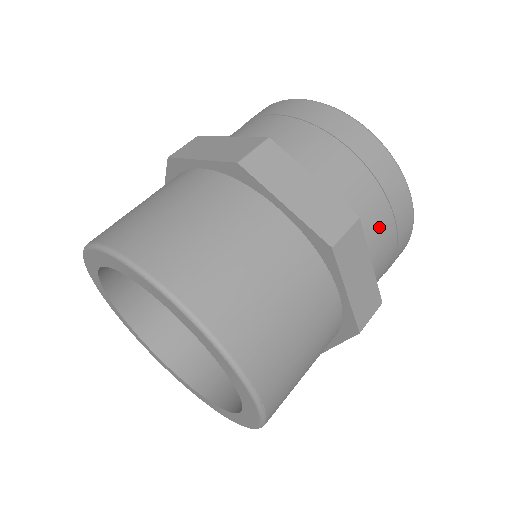
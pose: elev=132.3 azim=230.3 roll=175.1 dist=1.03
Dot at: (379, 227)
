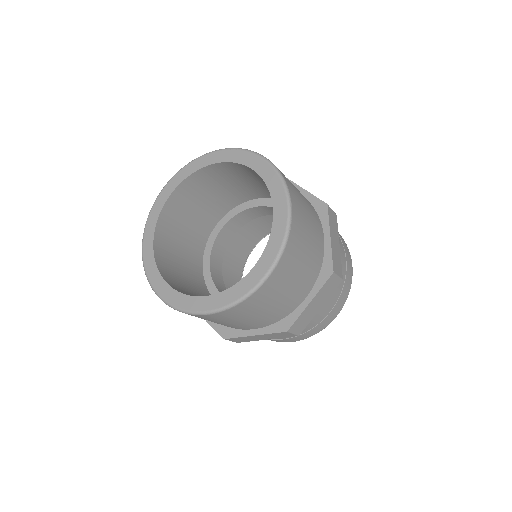
Dot at: (340, 247)
